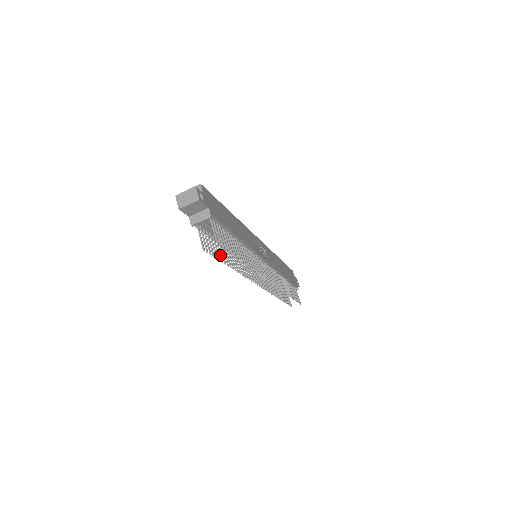
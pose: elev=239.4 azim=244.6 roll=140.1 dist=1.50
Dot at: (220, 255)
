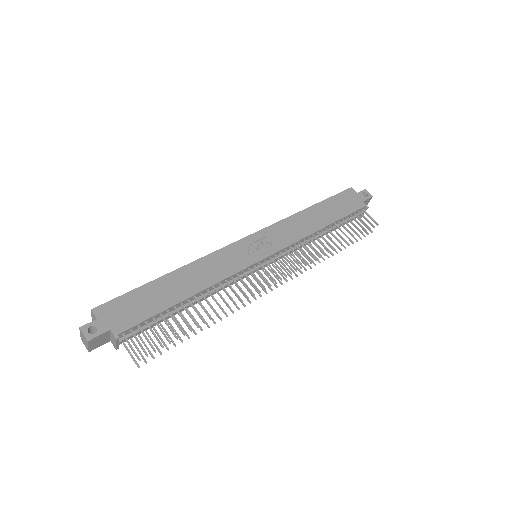
Dot at: (177, 336)
